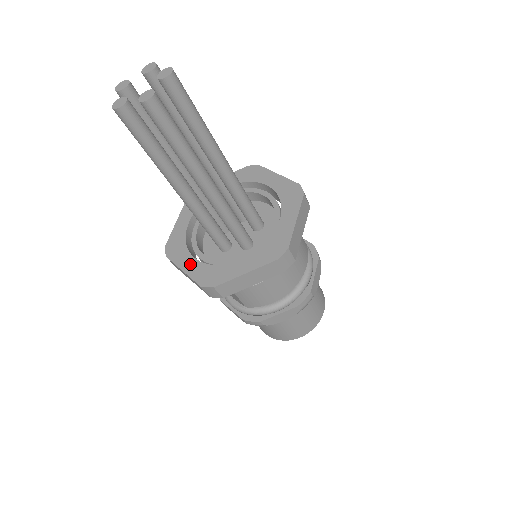
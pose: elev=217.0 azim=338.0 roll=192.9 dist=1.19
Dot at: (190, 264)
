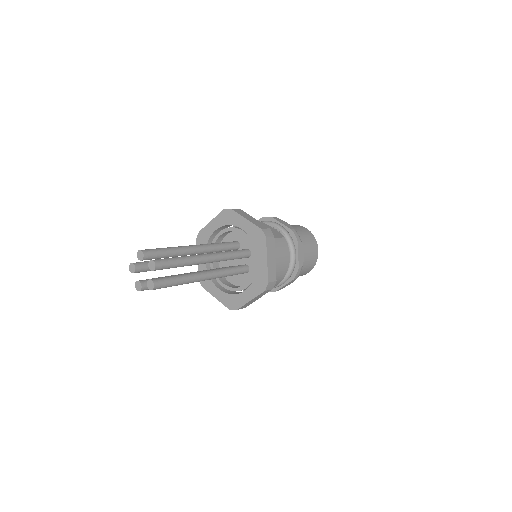
Dot at: (218, 293)
